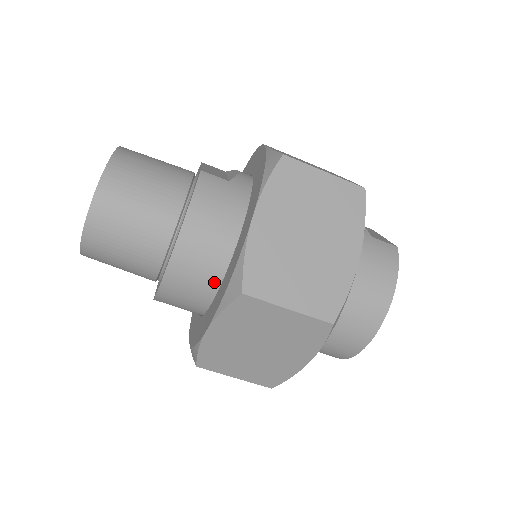
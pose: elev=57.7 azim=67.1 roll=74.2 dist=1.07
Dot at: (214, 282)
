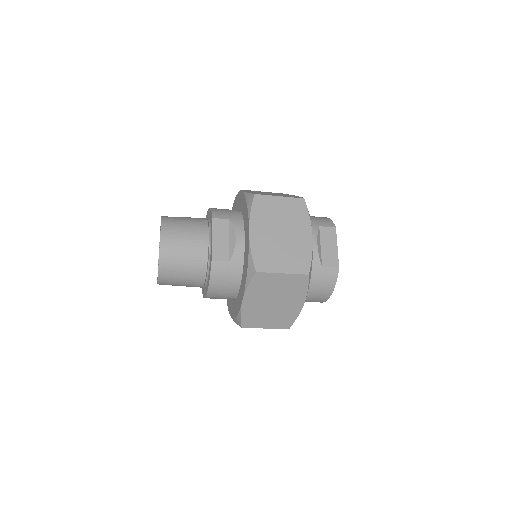
Dot at: occluded
